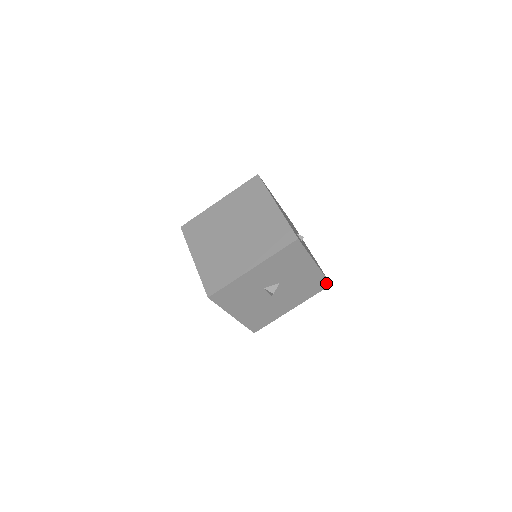
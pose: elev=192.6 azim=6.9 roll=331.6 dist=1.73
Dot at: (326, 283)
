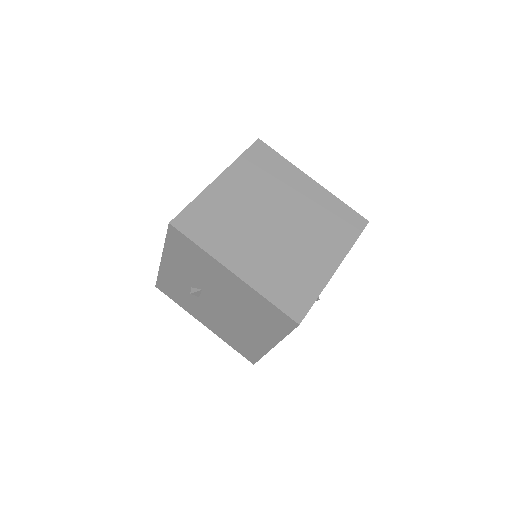
Dot at: occluded
